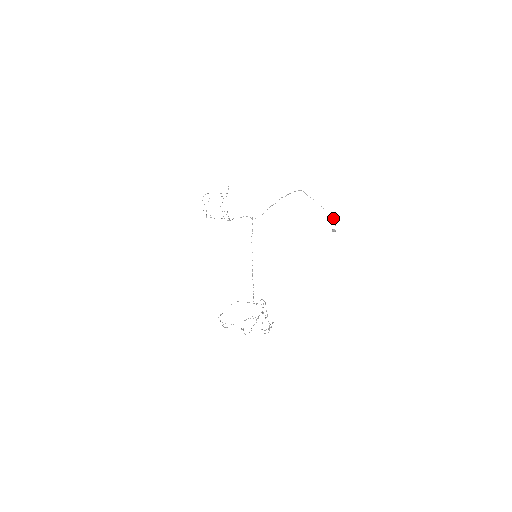
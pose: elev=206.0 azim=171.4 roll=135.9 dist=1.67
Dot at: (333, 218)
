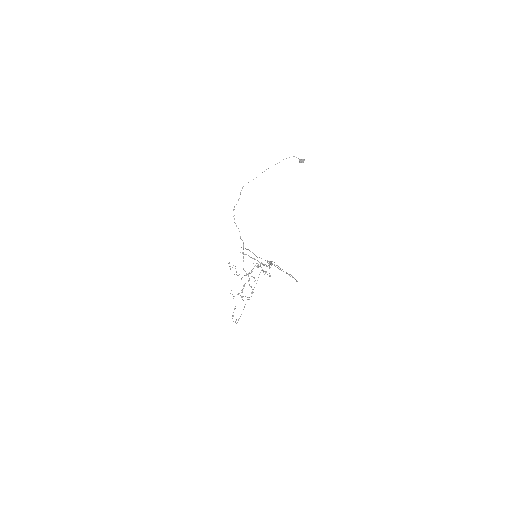
Dot at: occluded
